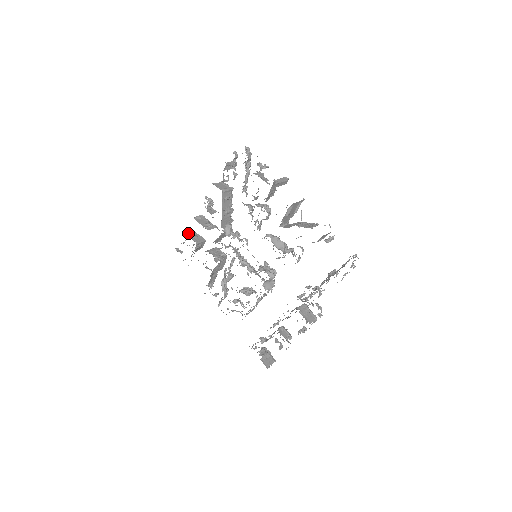
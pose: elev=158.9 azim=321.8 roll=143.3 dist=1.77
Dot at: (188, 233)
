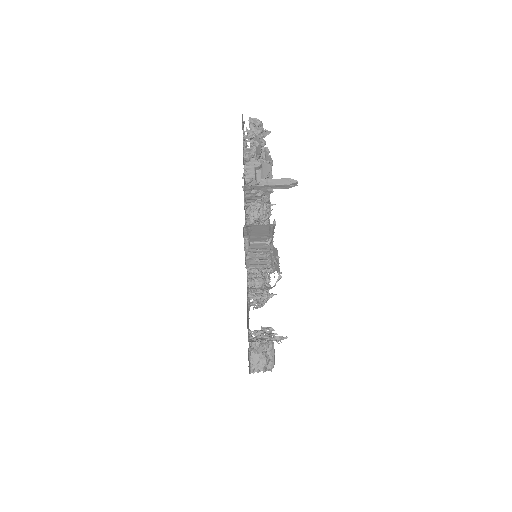
Dot at: occluded
